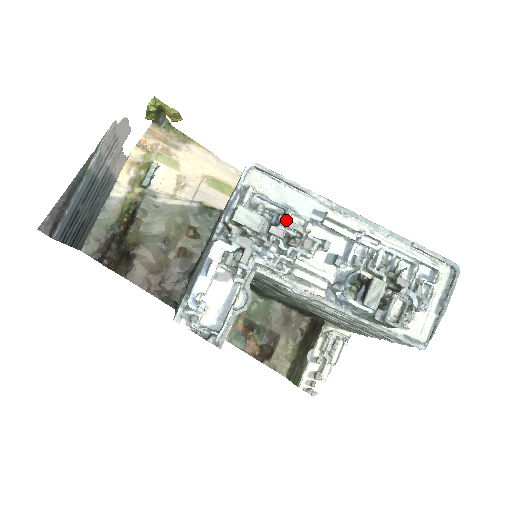
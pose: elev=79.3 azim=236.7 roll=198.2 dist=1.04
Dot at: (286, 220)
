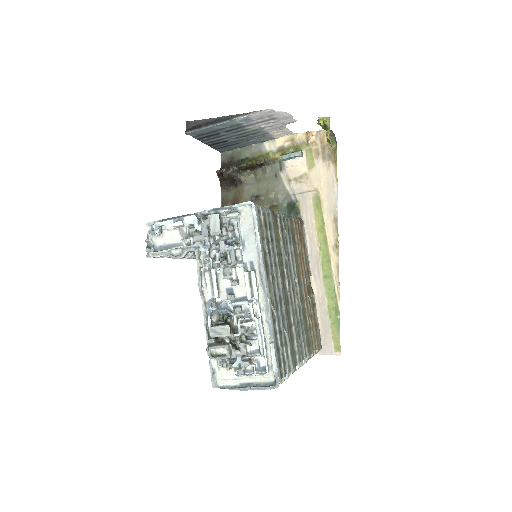
Dot at: (232, 247)
